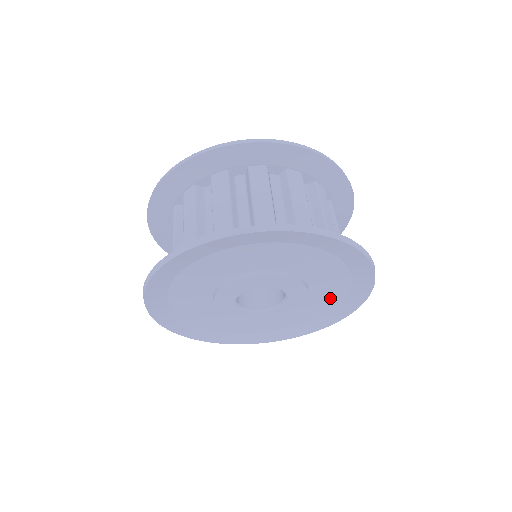
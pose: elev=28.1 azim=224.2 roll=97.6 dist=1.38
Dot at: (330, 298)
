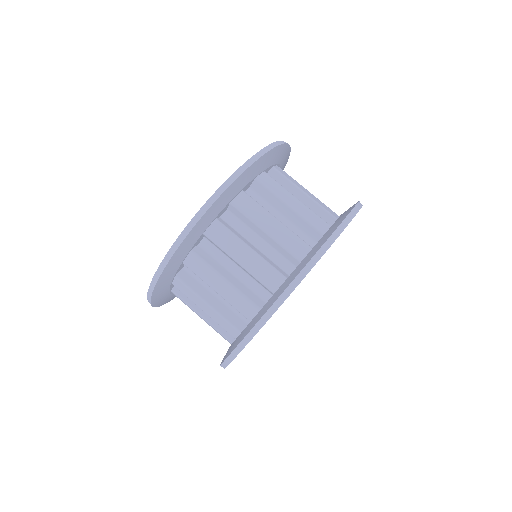
Dot at: occluded
